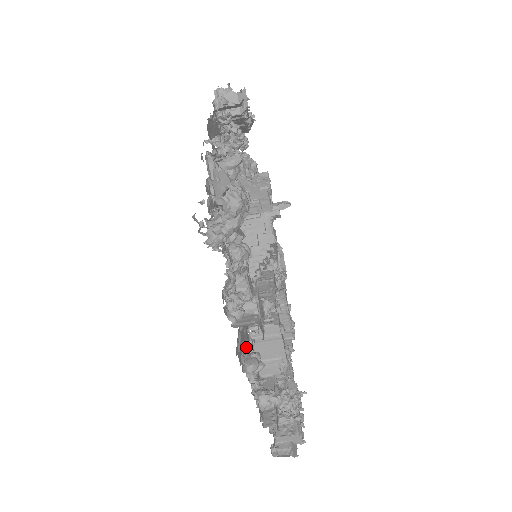
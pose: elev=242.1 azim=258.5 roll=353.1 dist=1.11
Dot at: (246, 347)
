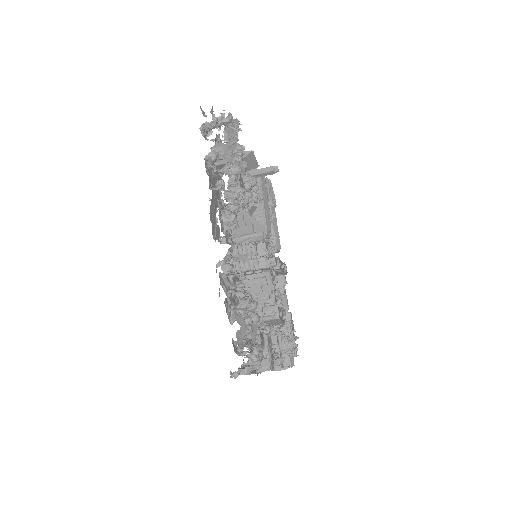
Dot at: occluded
